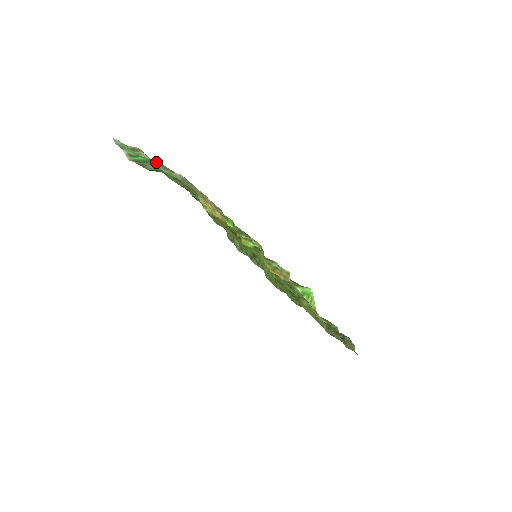
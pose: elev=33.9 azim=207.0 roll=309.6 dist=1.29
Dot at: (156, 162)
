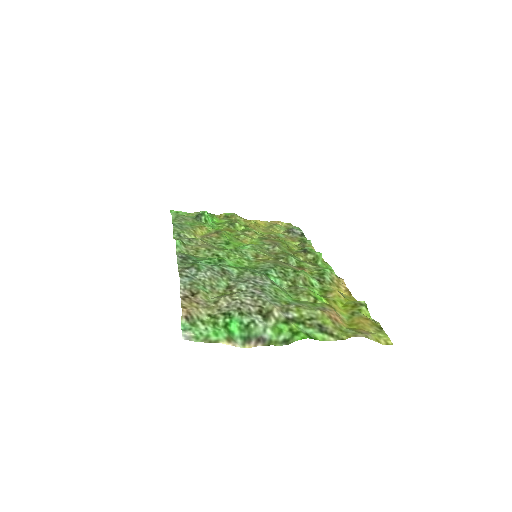
Dot at: (238, 316)
